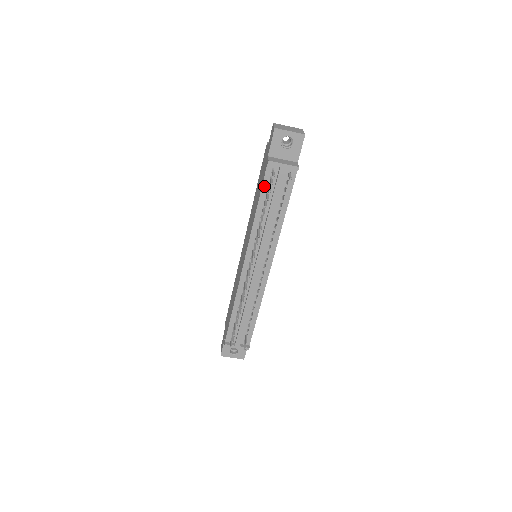
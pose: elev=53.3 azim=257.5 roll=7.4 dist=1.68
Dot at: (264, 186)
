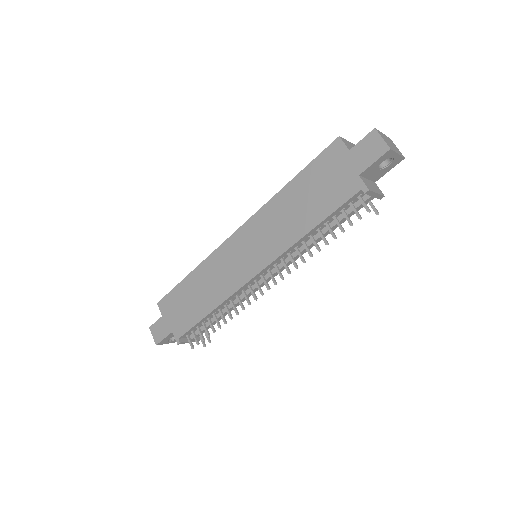
Dot at: (338, 209)
